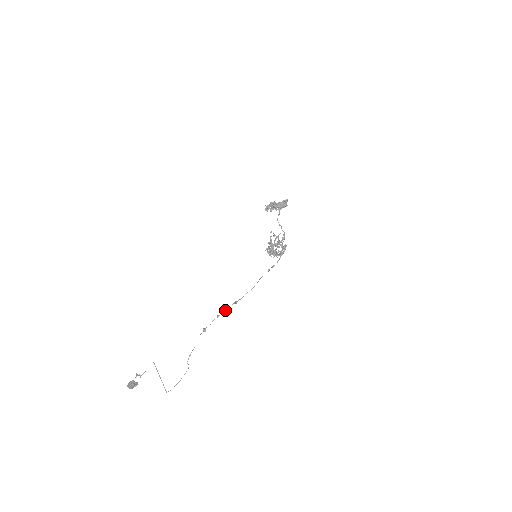
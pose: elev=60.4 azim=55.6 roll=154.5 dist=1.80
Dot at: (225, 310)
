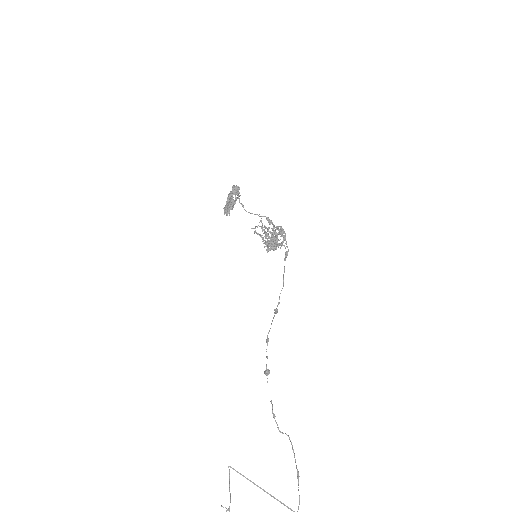
Dot at: (270, 328)
